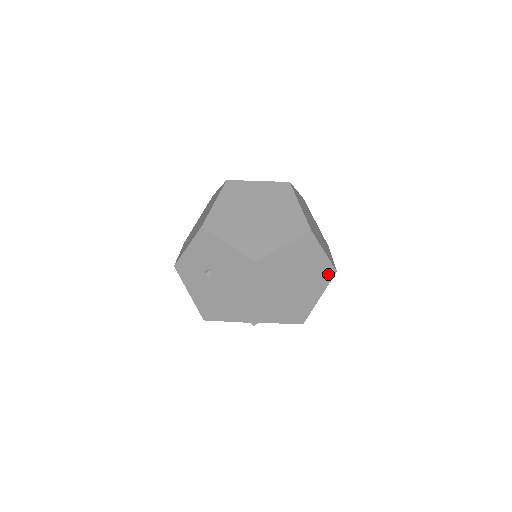
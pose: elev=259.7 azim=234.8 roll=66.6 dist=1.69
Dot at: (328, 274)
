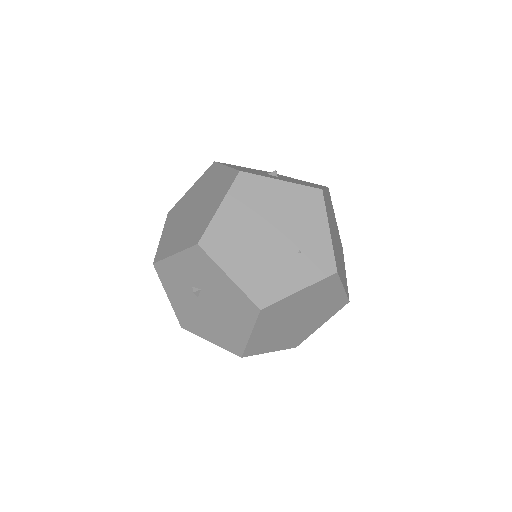
Dot at: (339, 305)
